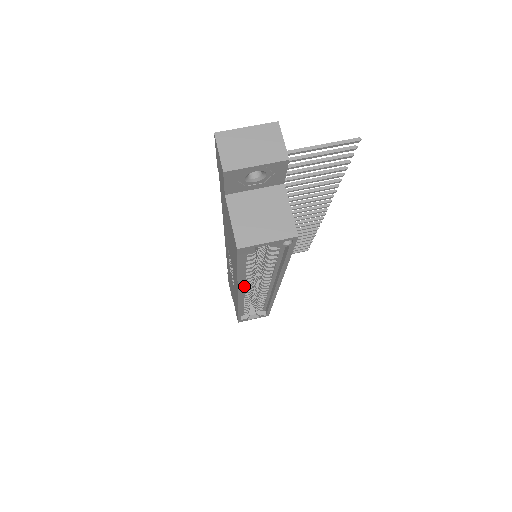
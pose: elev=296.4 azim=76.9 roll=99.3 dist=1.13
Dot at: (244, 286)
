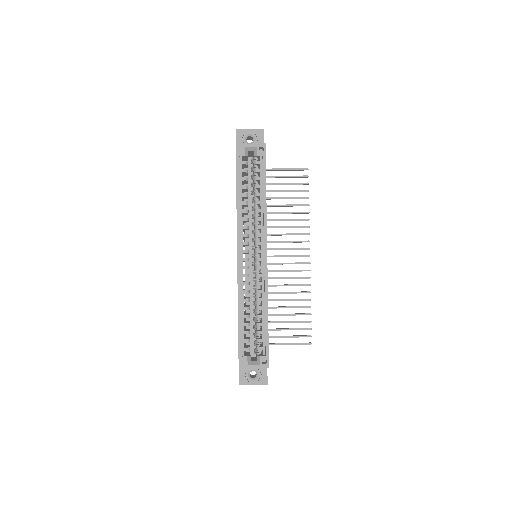
Dot at: (242, 238)
